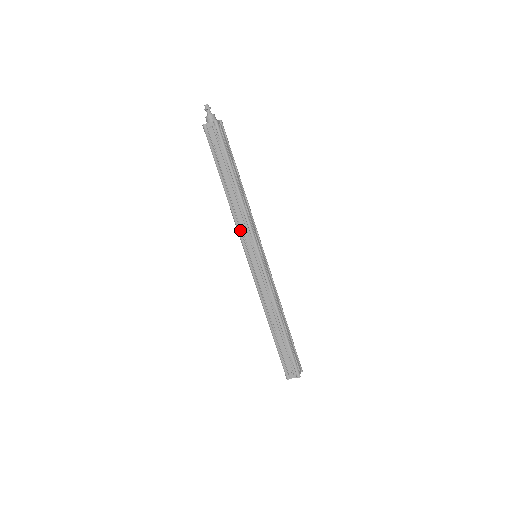
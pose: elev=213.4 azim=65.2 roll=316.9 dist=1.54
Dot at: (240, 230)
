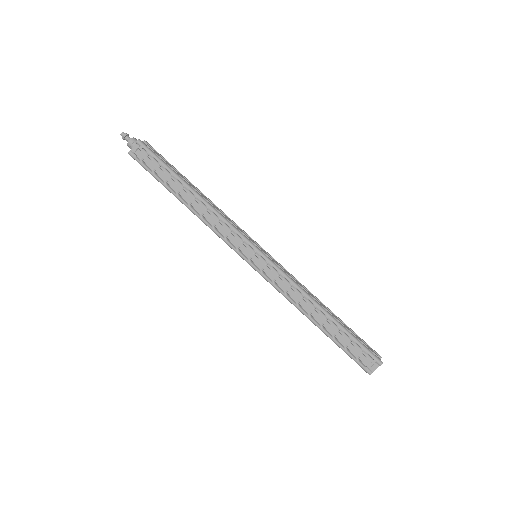
Dot at: (223, 237)
